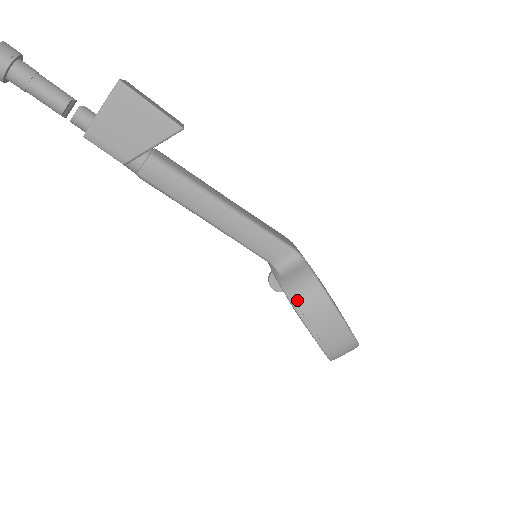
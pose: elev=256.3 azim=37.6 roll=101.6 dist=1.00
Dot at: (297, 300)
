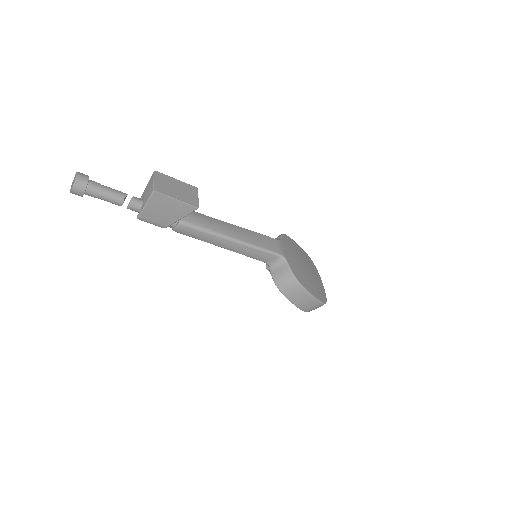
Dot at: (283, 289)
